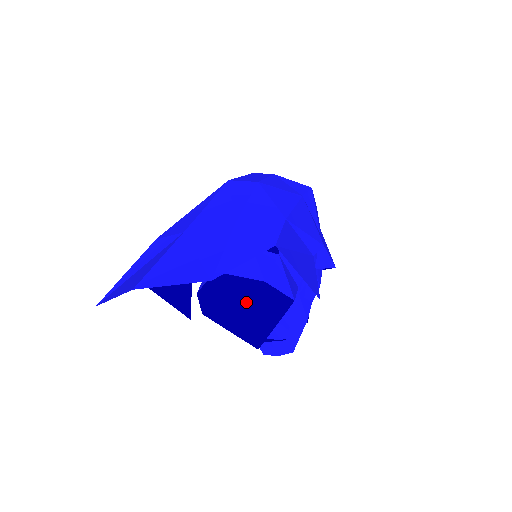
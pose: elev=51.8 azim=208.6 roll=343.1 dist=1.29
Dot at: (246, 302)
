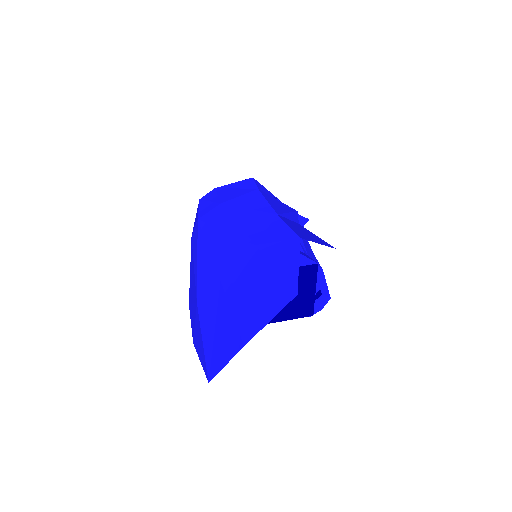
Dot at: occluded
